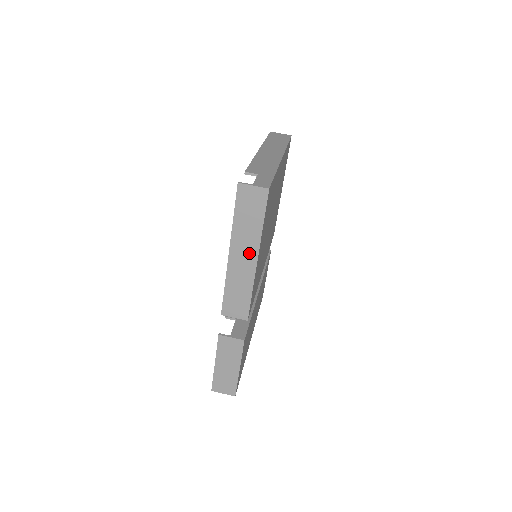
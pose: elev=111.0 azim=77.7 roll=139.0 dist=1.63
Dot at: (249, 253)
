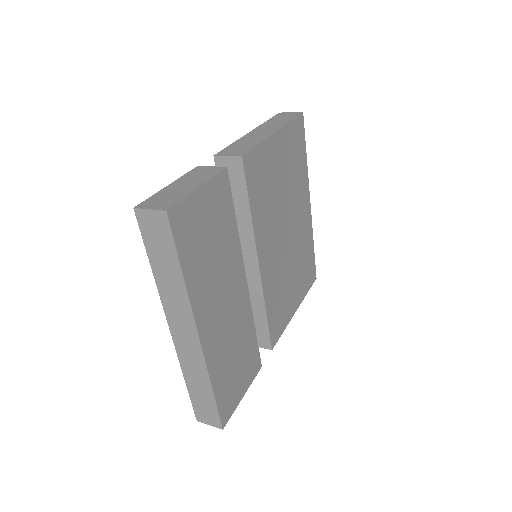
Dot at: (270, 130)
